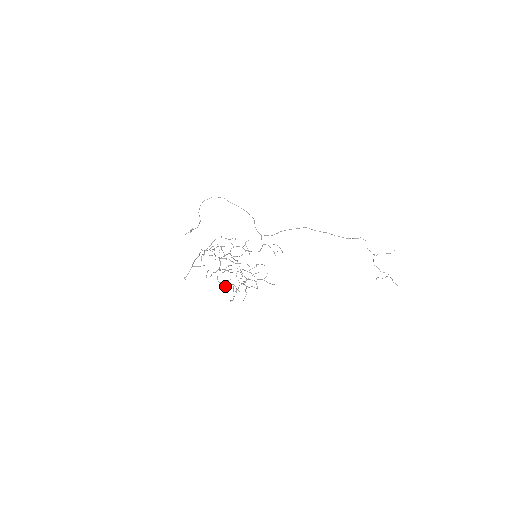
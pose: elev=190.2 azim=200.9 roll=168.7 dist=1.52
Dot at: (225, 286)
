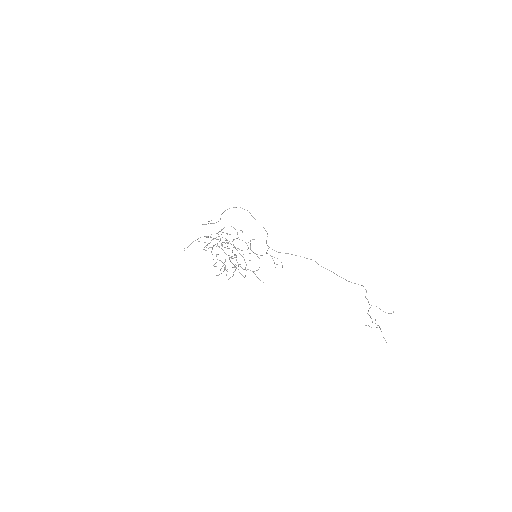
Dot at: occluded
